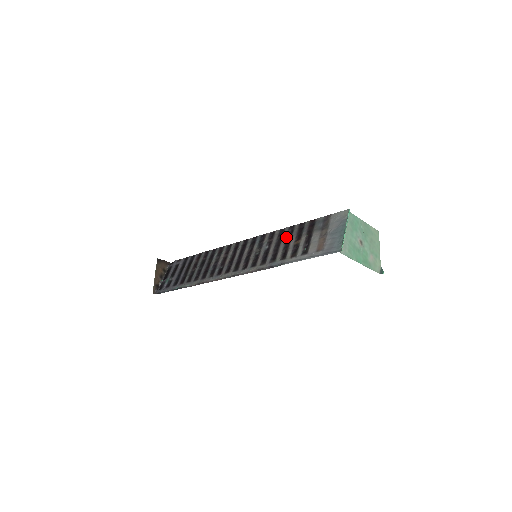
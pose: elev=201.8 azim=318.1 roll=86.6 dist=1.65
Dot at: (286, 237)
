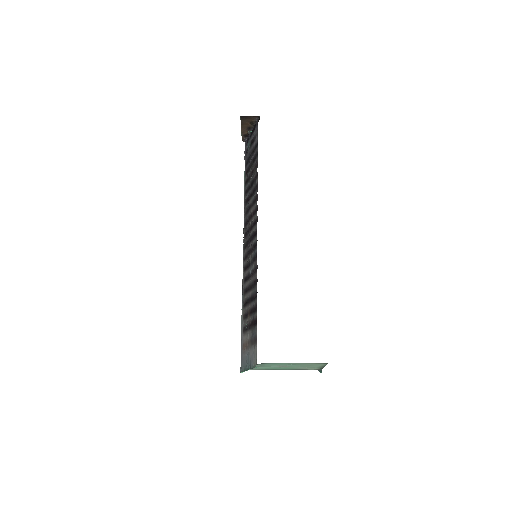
Dot at: (252, 294)
